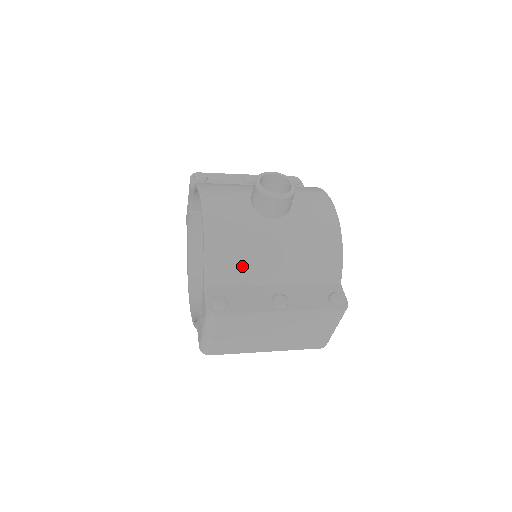
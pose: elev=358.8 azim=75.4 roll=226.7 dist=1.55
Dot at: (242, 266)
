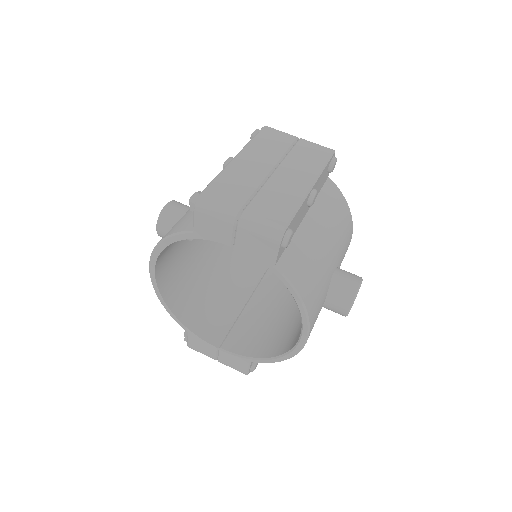
Dot at: occluded
